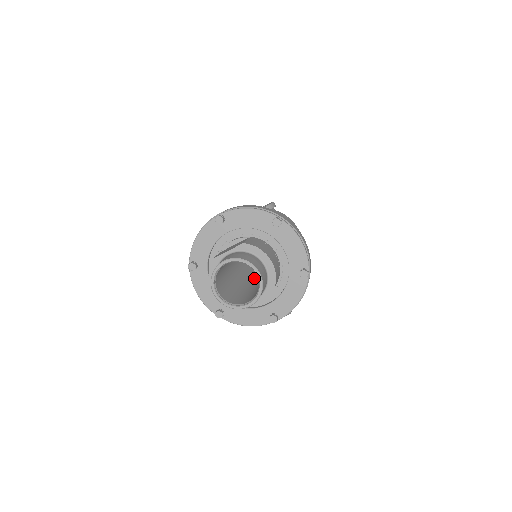
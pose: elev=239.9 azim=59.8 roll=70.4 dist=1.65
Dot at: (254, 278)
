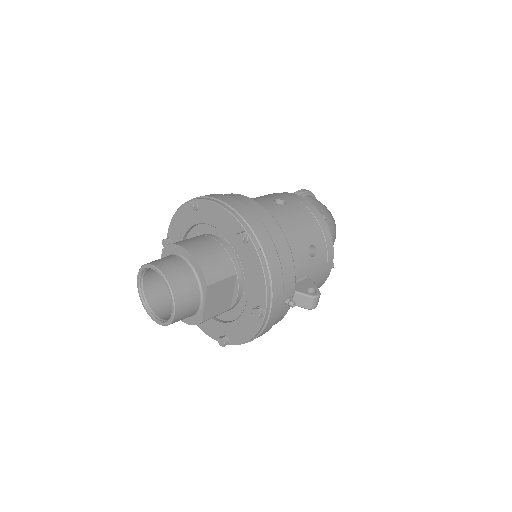
Dot at: occluded
